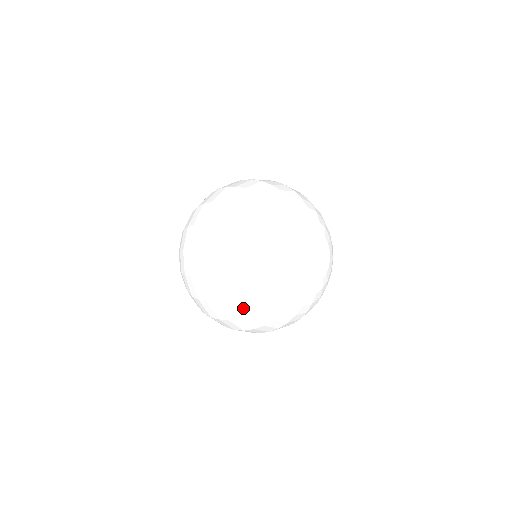
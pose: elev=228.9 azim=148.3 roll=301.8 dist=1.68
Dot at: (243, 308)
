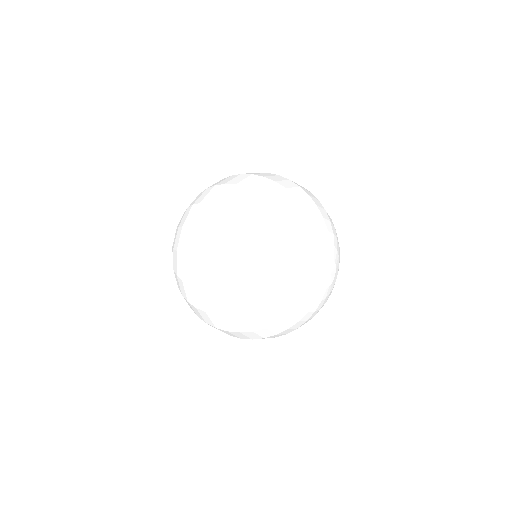
Dot at: occluded
